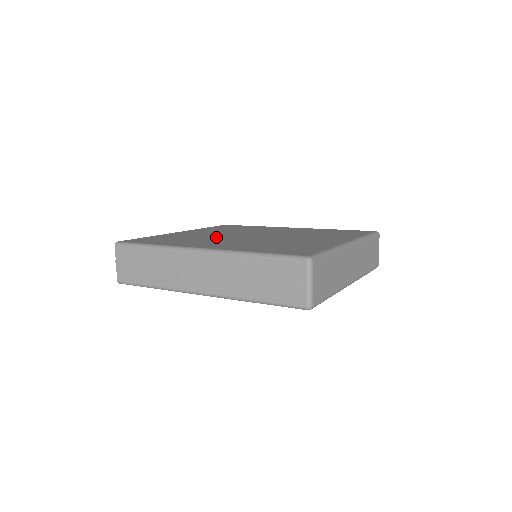
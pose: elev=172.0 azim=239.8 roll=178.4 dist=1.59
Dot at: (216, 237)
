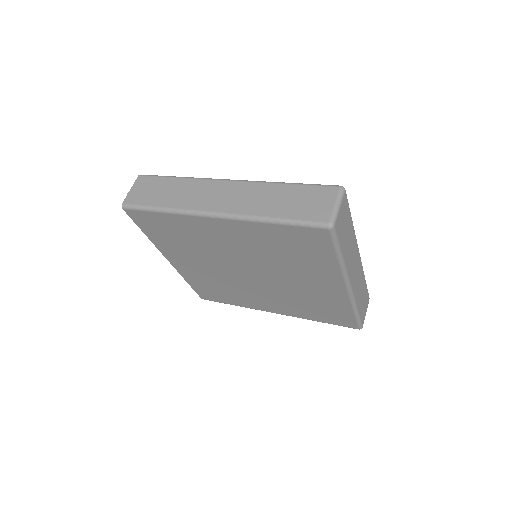
Dot at: occluded
